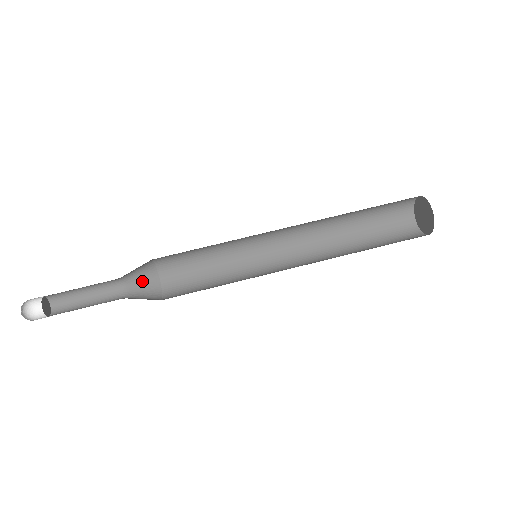
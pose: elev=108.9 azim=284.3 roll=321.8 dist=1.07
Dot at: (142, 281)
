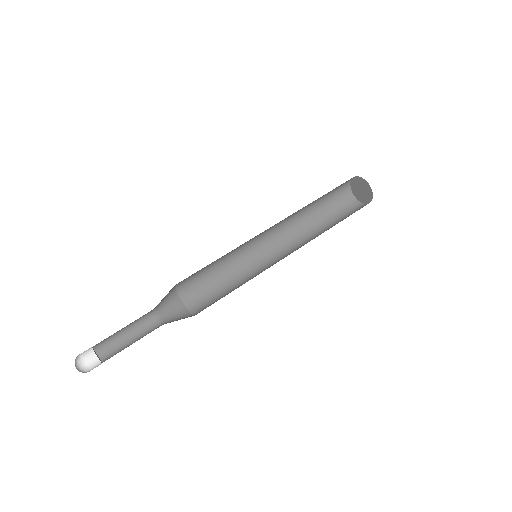
Dot at: (173, 314)
